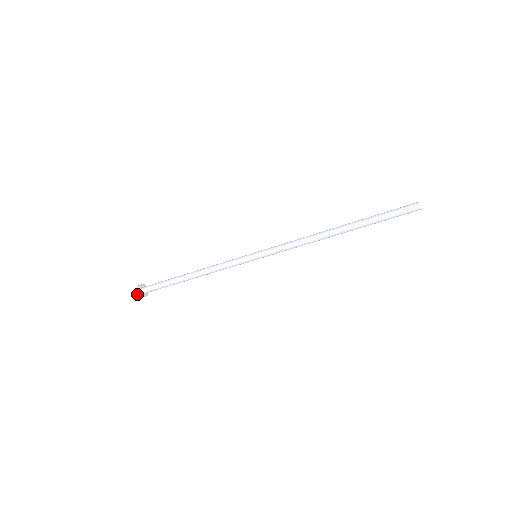
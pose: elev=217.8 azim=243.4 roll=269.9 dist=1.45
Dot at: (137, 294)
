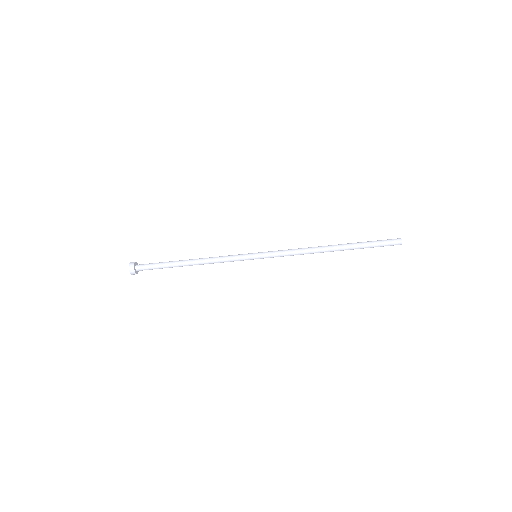
Dot at: (130, 264)
